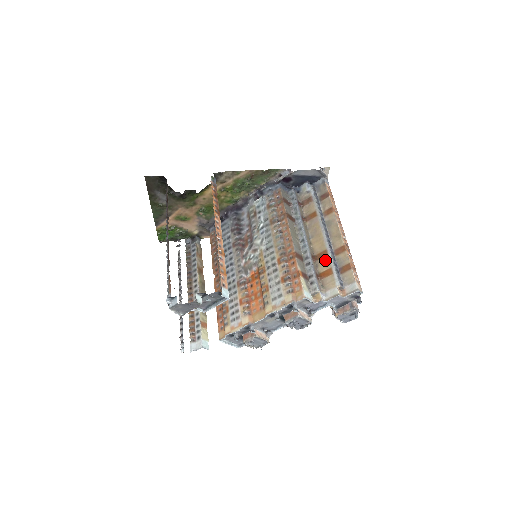
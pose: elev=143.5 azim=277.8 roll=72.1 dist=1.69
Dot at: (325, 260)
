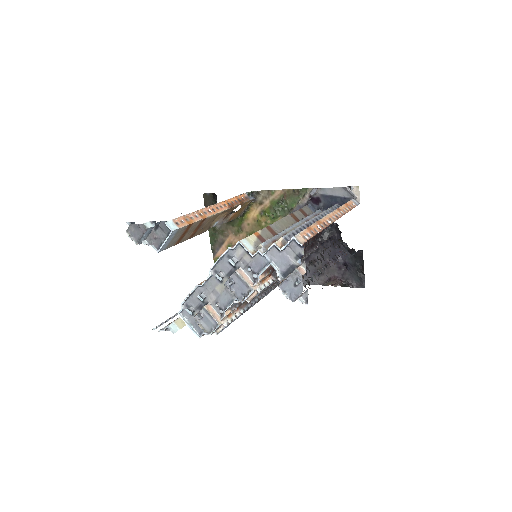
Dot at: occluded
